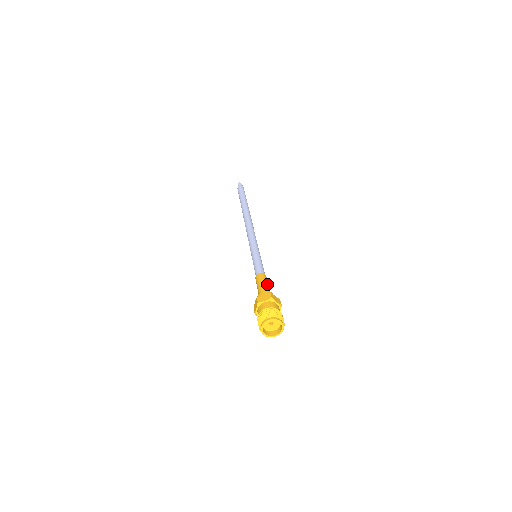
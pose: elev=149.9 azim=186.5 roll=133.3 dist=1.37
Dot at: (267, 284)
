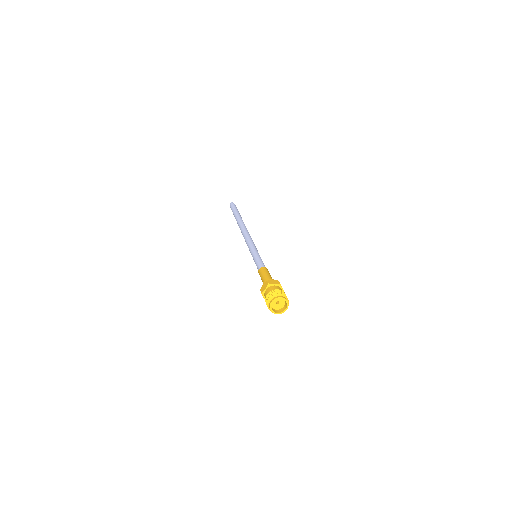
Dot at: (267, 274)
